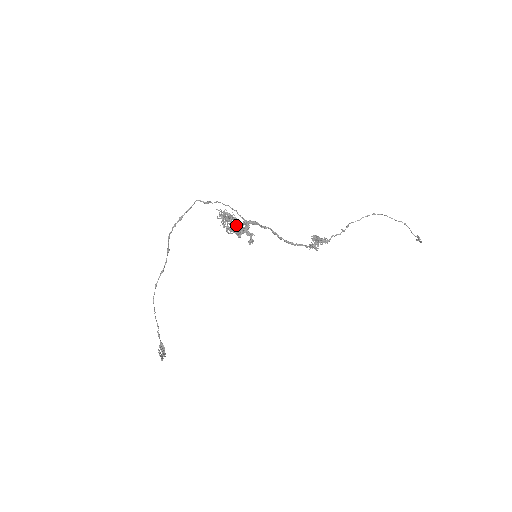
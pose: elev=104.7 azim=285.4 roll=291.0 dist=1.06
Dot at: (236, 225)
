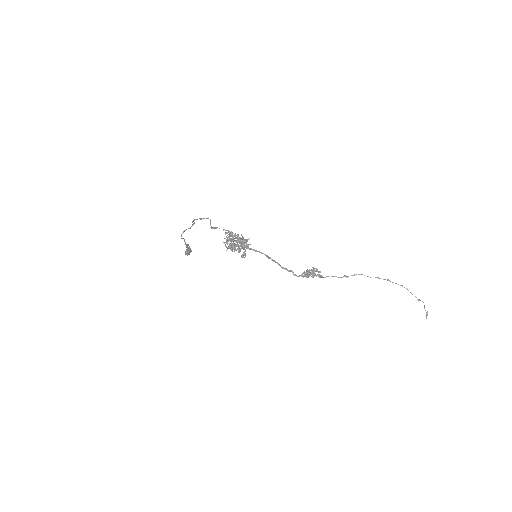
Dot at: (232, 246)
